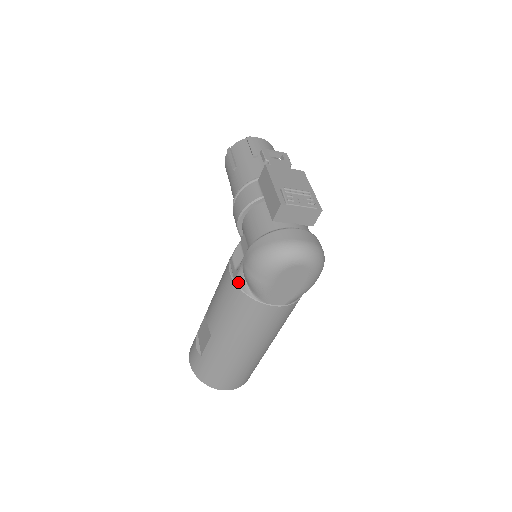
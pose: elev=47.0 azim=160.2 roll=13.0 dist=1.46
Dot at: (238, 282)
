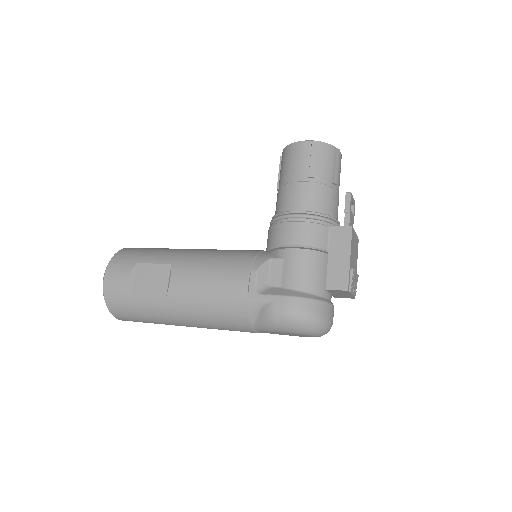
Dot at: (251, 303)
